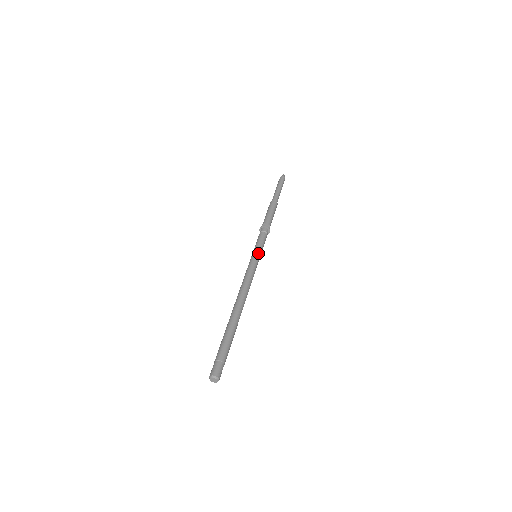
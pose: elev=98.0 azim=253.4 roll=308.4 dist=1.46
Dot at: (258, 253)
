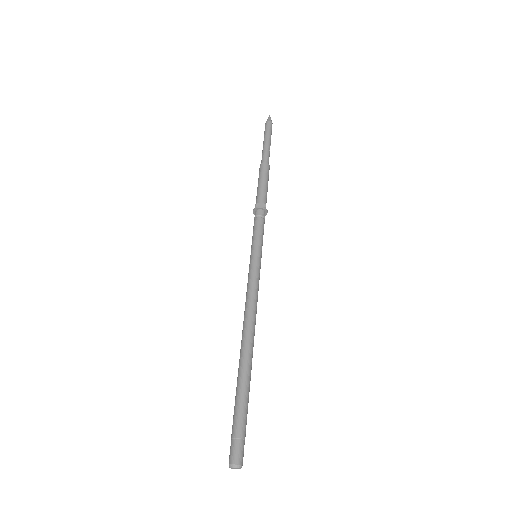
Dot at: (258, 252)
